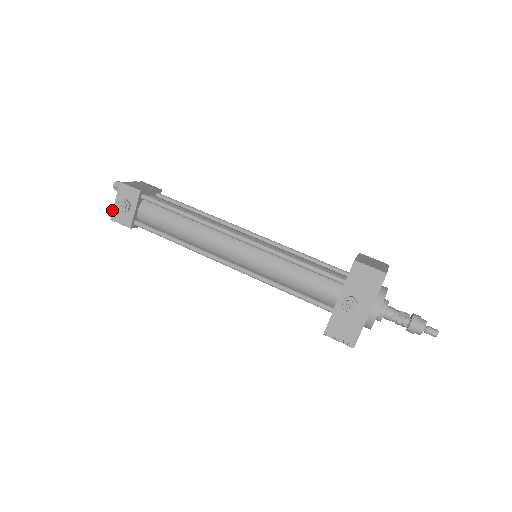
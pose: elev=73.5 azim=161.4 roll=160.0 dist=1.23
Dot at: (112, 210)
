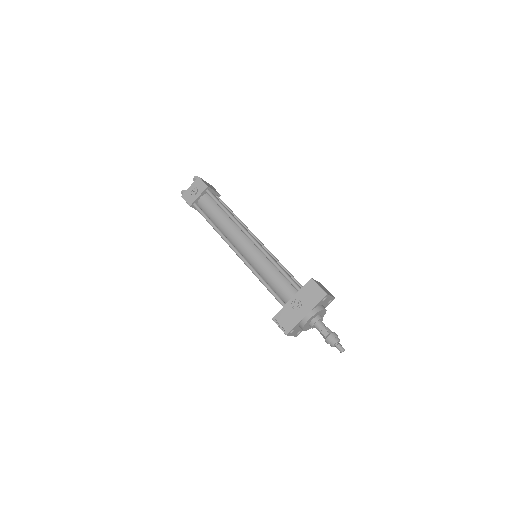
Dot at: (185, 191)
